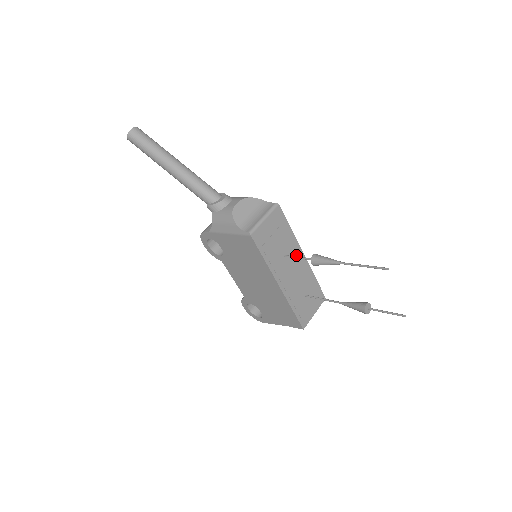
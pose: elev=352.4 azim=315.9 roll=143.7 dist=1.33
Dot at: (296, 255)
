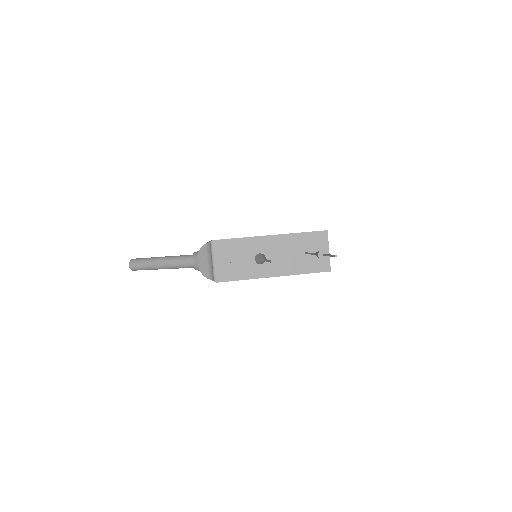
Dot at: (264, 245)
